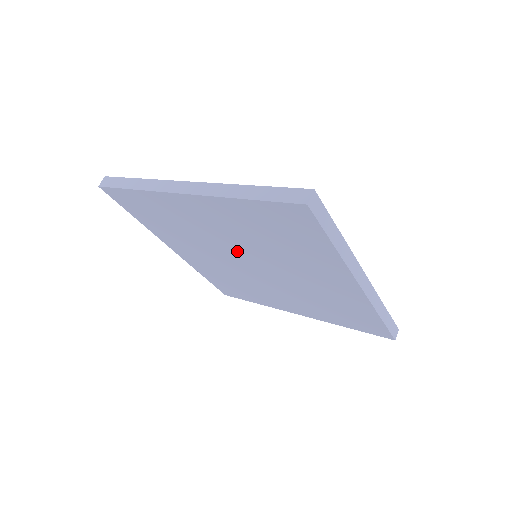
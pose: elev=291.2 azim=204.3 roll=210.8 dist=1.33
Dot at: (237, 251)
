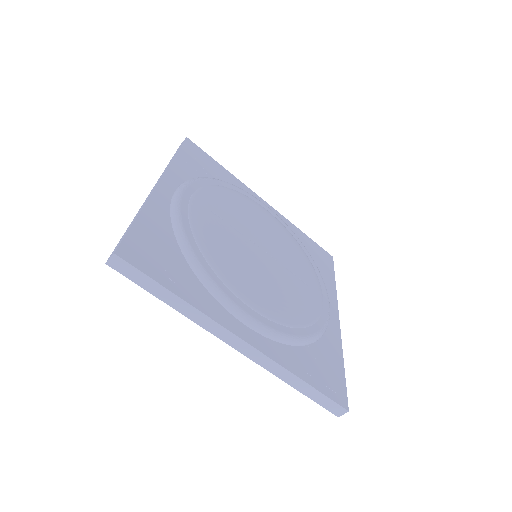
Dot at: occluded
